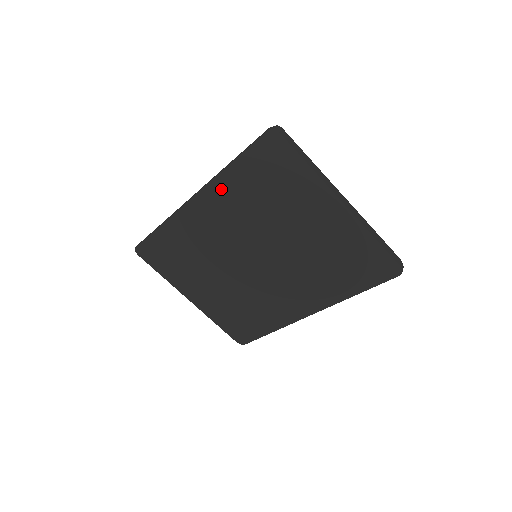
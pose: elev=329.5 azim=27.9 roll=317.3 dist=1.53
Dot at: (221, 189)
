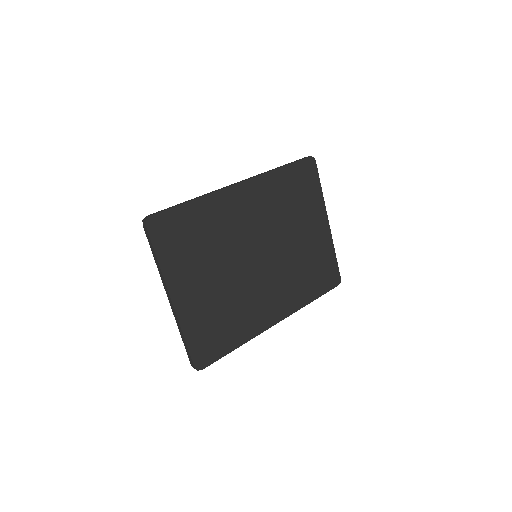
Dot at: (266, 183)
